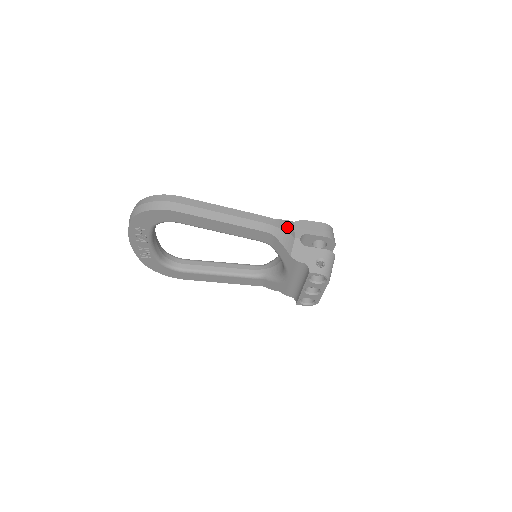
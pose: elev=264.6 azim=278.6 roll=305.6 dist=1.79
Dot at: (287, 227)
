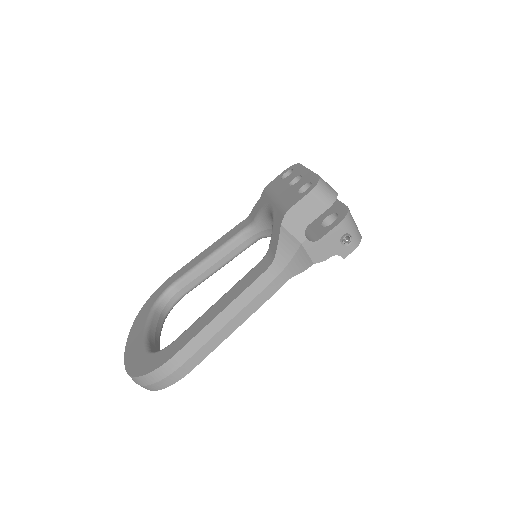
Dot at: (287, 249)
